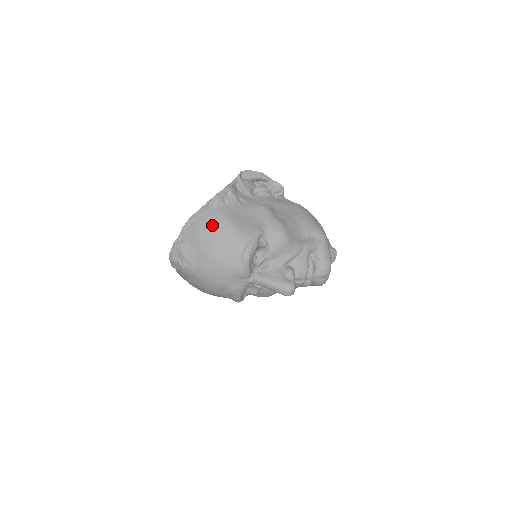
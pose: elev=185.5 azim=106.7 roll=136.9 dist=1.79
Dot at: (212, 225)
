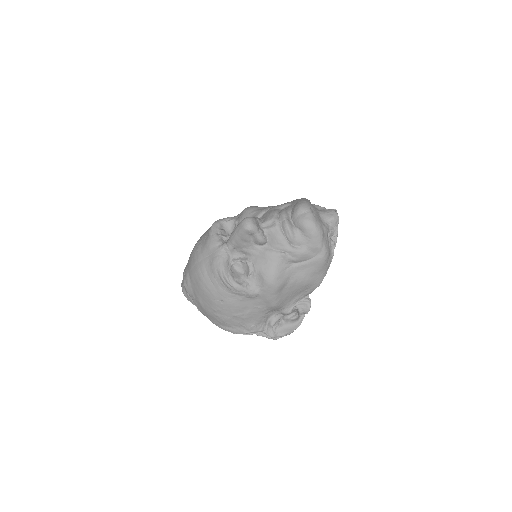
Dot at: occluded
